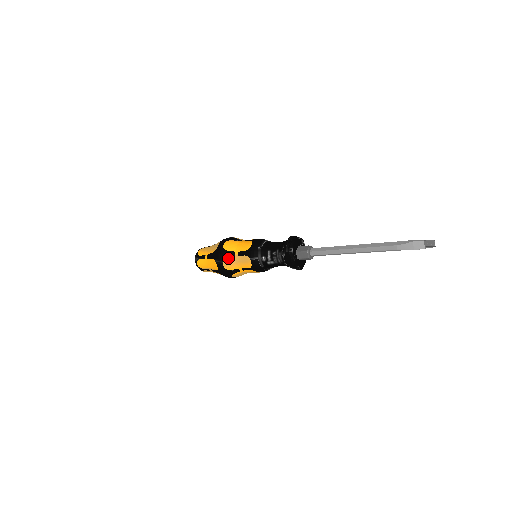
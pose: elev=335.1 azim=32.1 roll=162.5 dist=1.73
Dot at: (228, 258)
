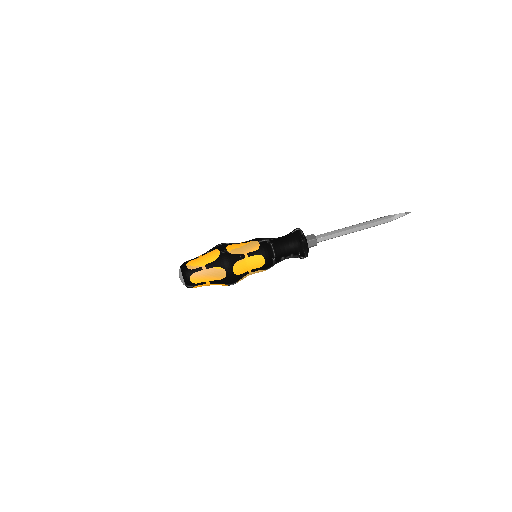
Dot at: (242, 278)
